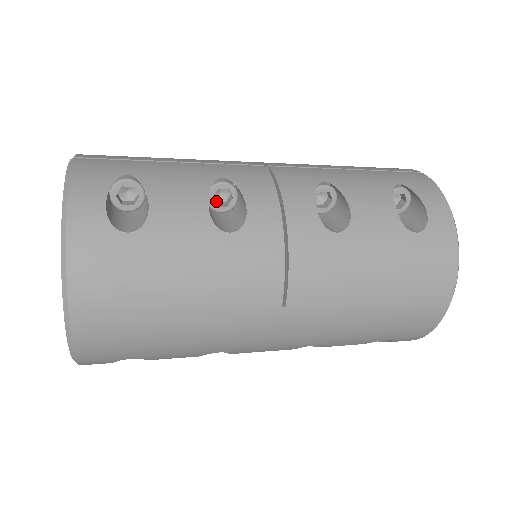
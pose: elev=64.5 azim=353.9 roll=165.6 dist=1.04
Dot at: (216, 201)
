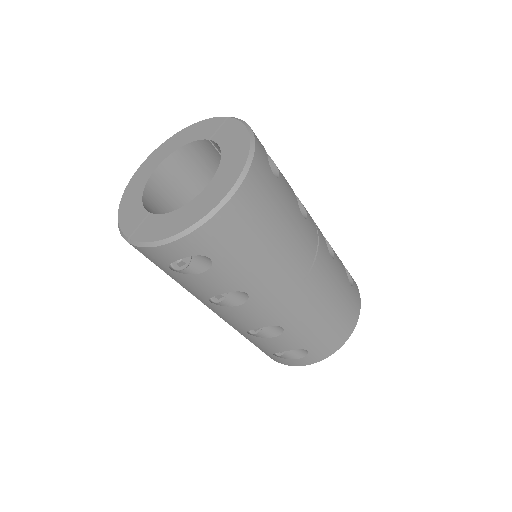
Dot at: occluded
